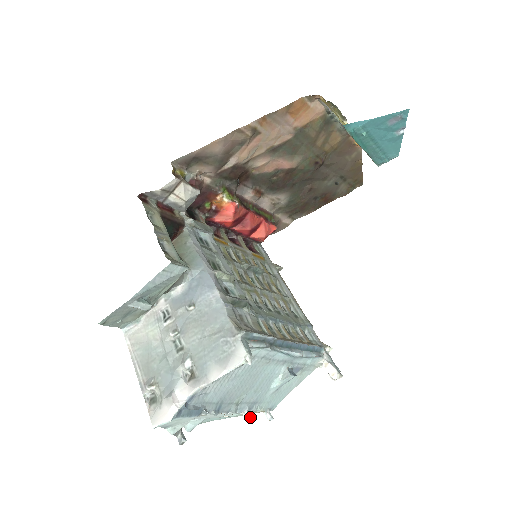
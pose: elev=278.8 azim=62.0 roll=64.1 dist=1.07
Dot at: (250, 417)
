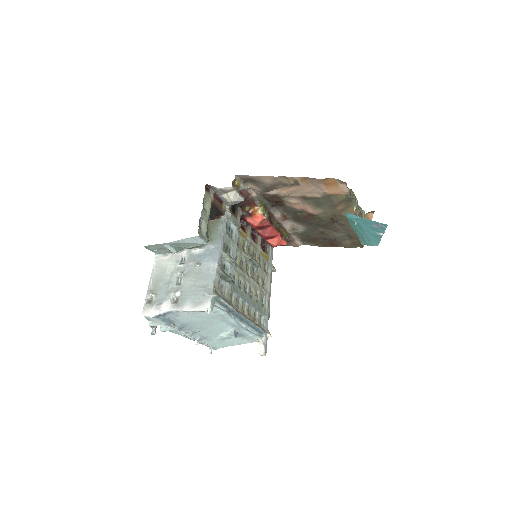
Dot at: occluded
